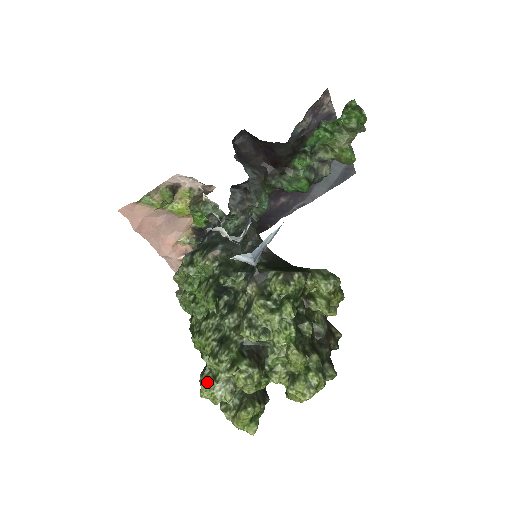
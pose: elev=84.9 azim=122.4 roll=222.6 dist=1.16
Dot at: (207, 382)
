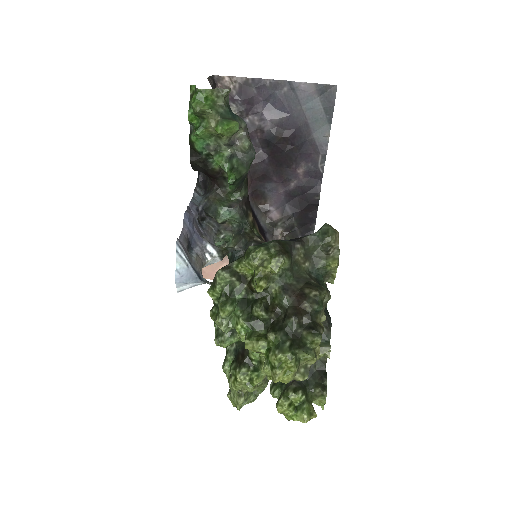
Dot at: (229, 393)
